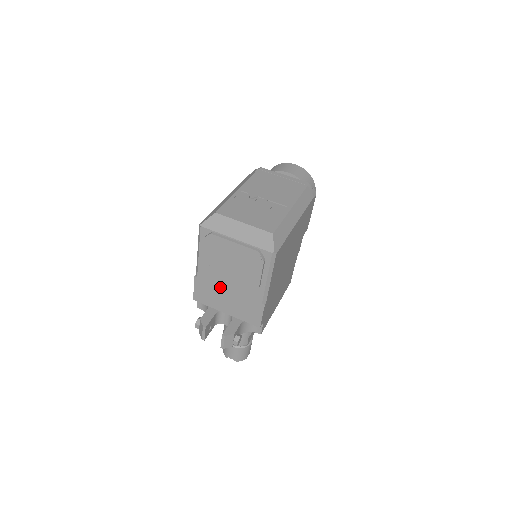
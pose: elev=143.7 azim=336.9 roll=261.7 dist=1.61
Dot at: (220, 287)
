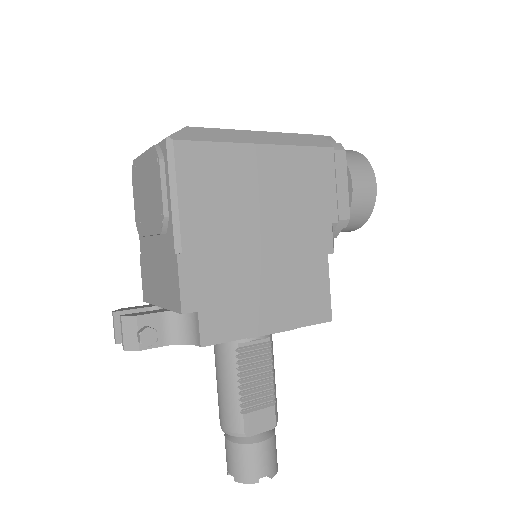
Dot at: (151, 255)
